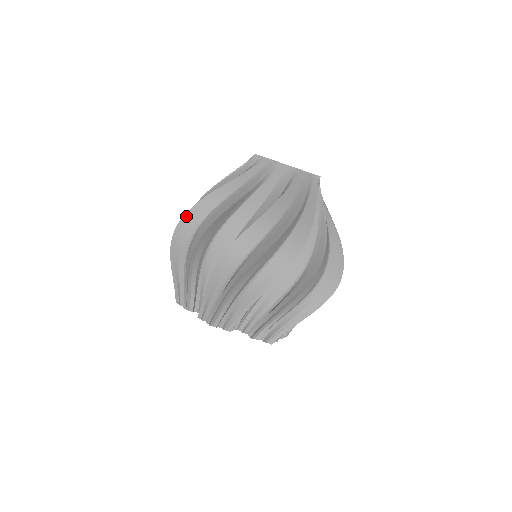
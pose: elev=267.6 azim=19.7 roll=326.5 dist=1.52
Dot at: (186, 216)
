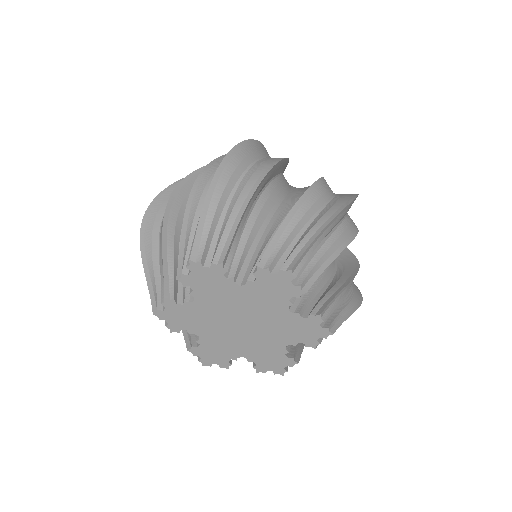
Dot at: (244, 143)
